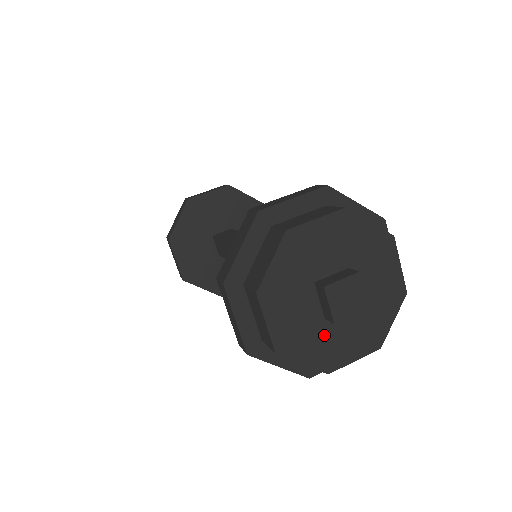
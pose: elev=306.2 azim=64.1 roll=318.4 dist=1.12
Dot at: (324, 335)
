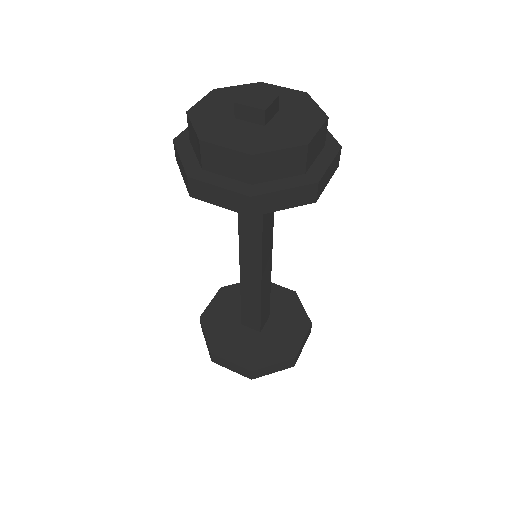
Dot at: (276, 132)
